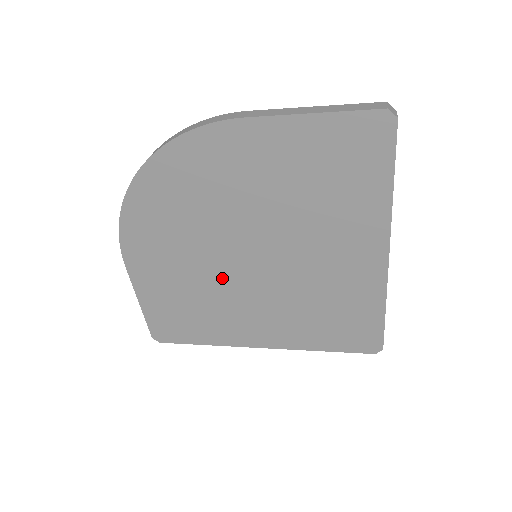
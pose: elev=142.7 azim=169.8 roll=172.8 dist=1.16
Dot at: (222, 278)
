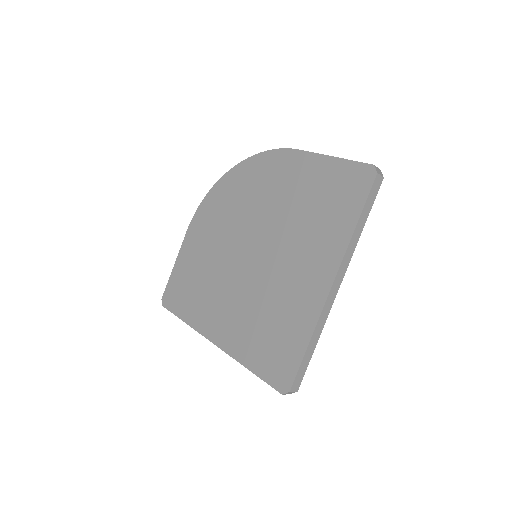
Dot at: (227, 262)
